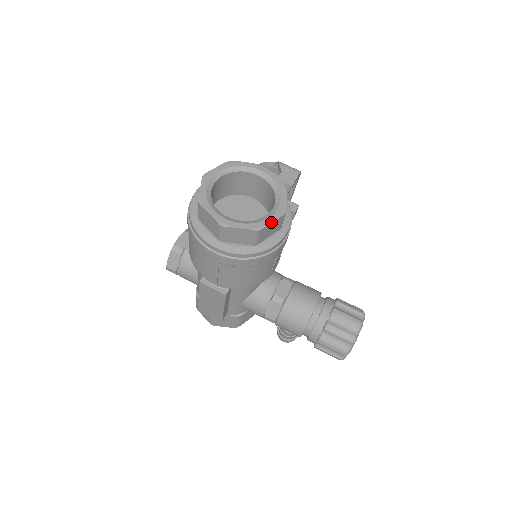
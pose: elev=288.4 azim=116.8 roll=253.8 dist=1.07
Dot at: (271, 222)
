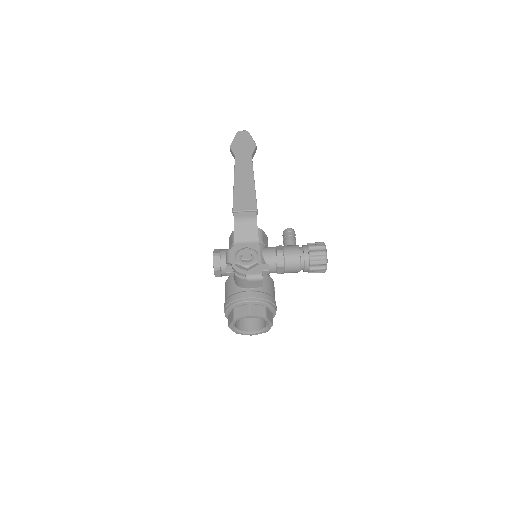
Dot at: occluded
